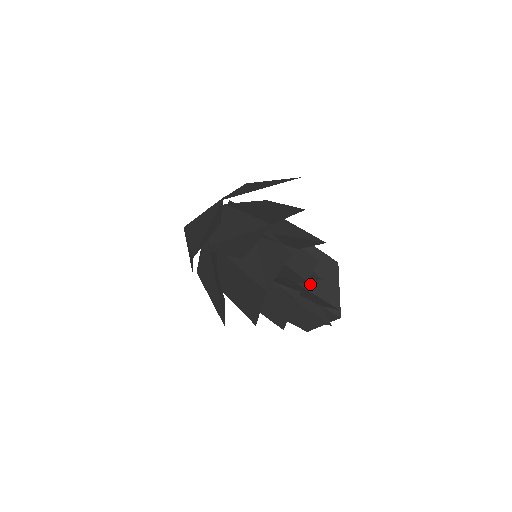
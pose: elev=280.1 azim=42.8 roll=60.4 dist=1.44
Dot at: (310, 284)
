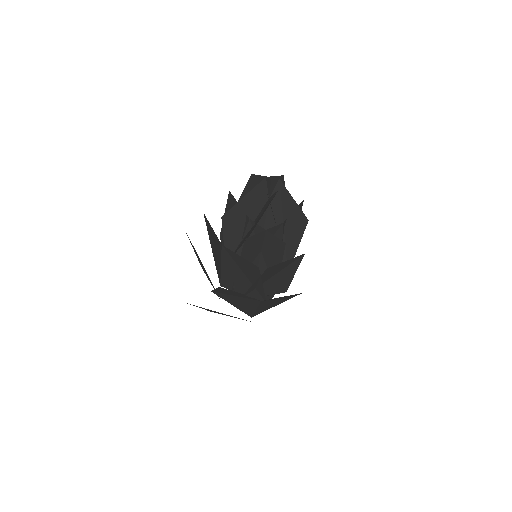
Dot at: occluded
